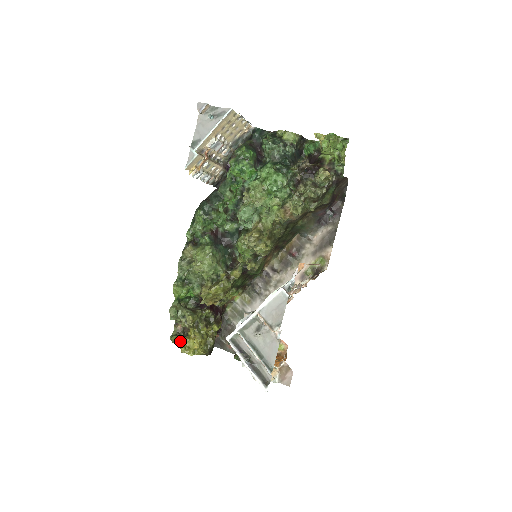
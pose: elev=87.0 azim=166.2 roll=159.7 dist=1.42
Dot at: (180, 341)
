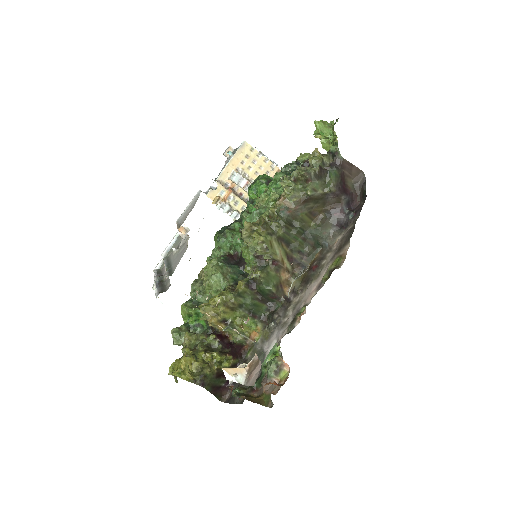
Dot at: occluded
